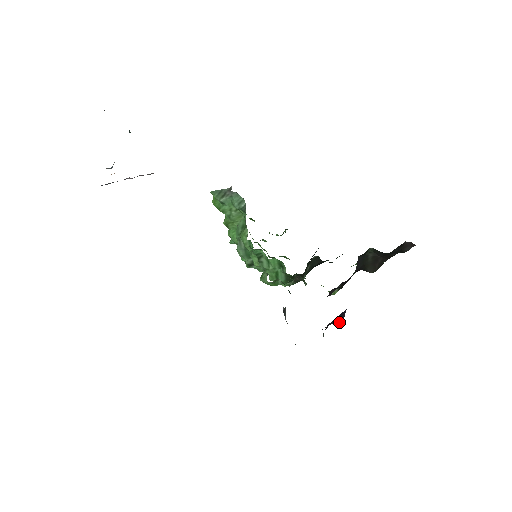
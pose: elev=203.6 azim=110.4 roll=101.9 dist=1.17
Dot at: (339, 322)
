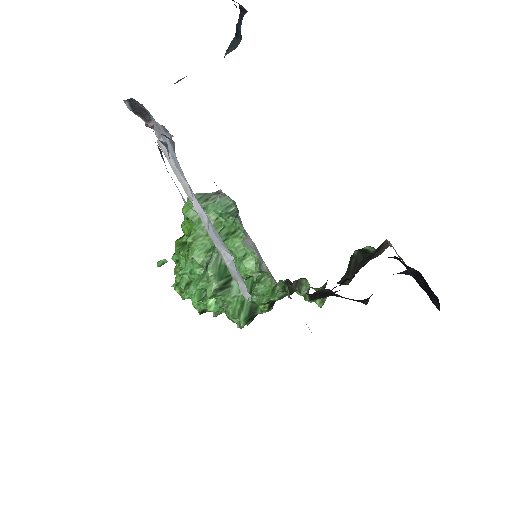
Dot at: (367, 302)
